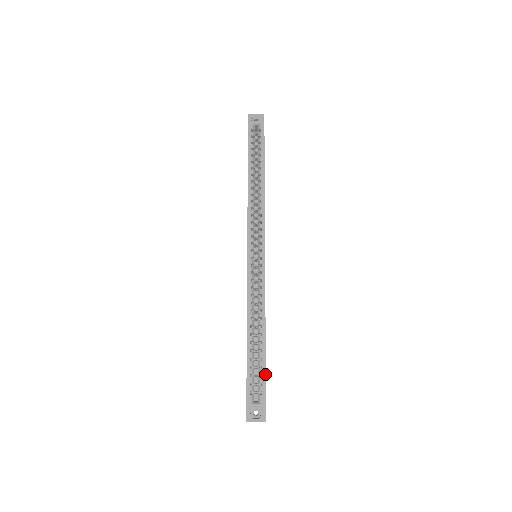
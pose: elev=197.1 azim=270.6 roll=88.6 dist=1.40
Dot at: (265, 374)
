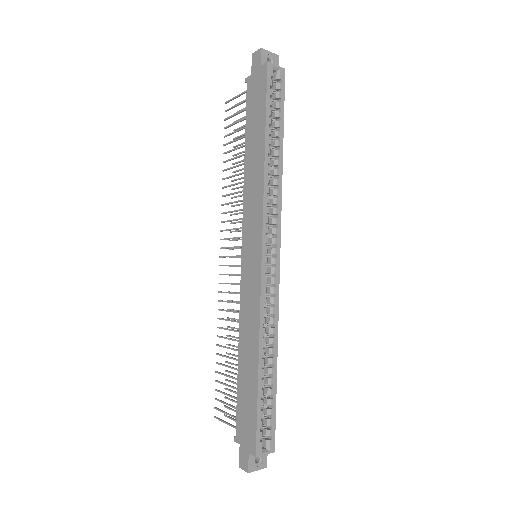
Dot at: (275, 414)
